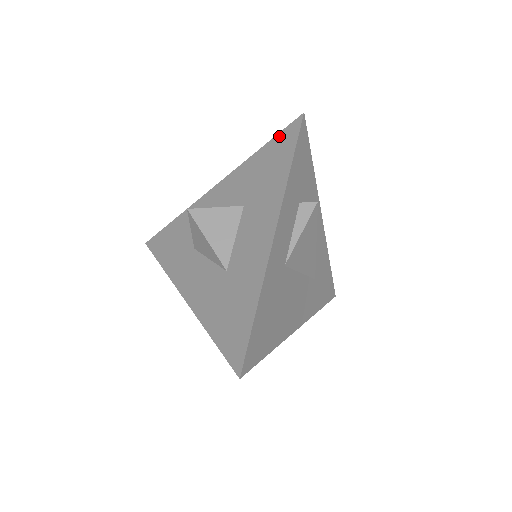
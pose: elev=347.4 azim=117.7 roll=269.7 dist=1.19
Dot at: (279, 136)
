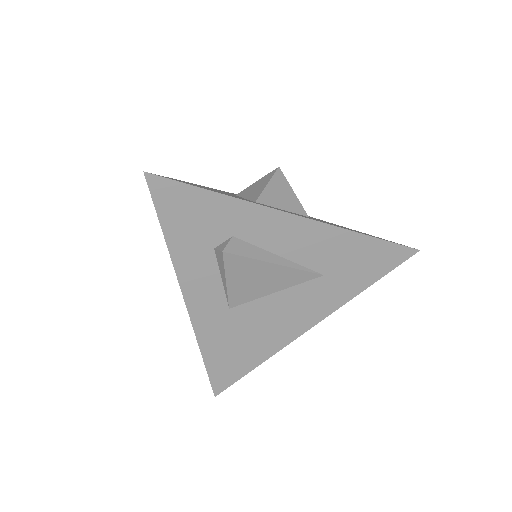
Dot at: occluded
